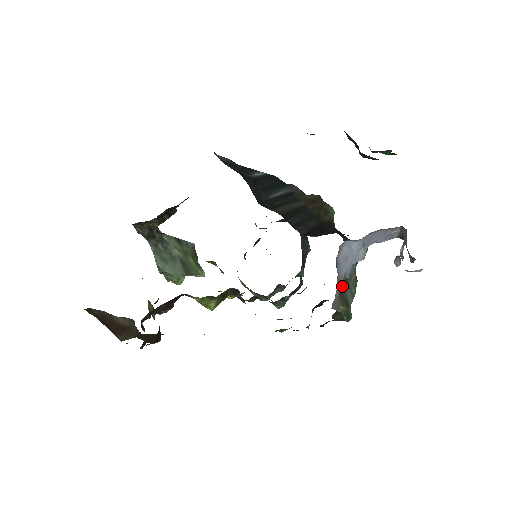
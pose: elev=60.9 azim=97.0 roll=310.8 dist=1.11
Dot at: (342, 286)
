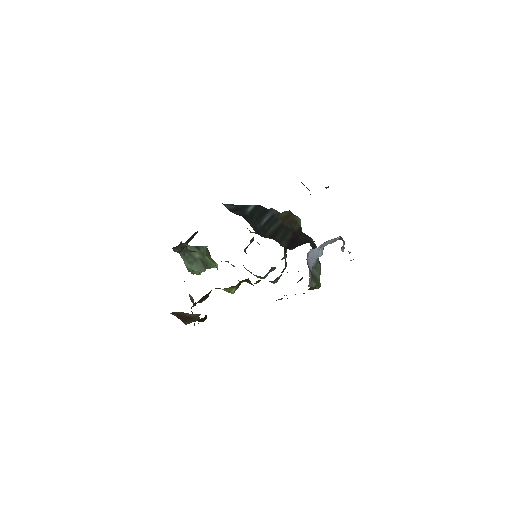
Dot at: (312, 271)
